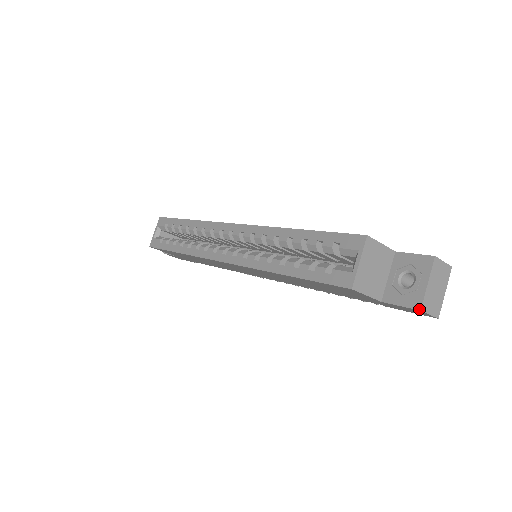
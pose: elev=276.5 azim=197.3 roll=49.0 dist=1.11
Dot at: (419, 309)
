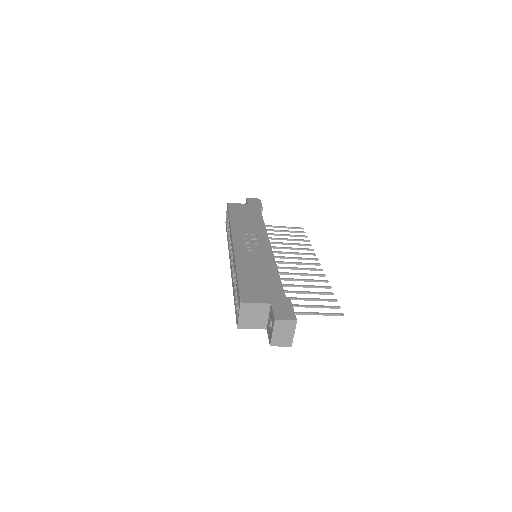
Dot at: (270, 345)
